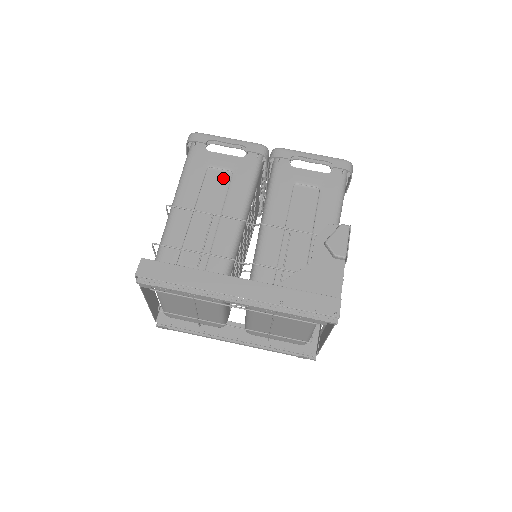
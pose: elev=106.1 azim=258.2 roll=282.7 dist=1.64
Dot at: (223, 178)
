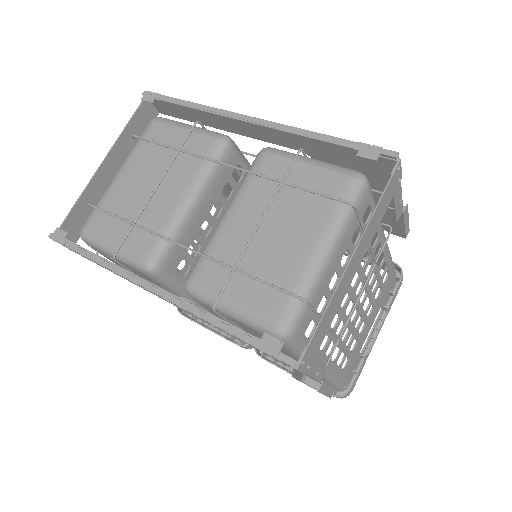
Dot at: occluded
